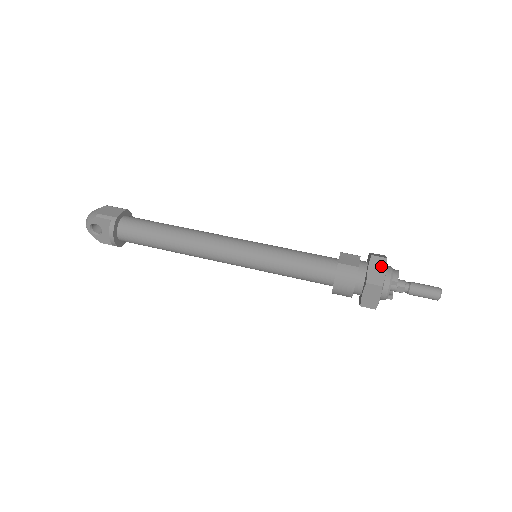
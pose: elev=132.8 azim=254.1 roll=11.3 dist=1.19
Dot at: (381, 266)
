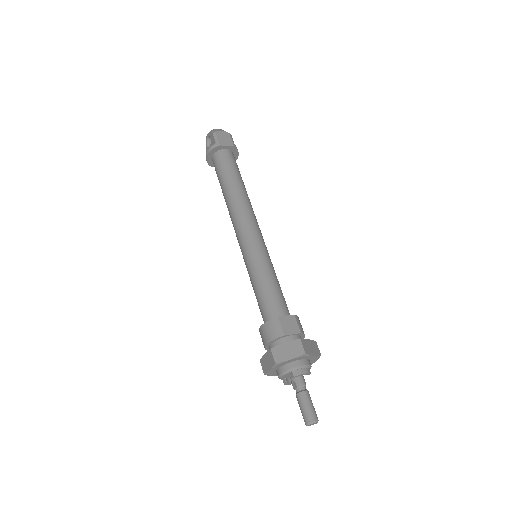
Dot at: (294, 352)
